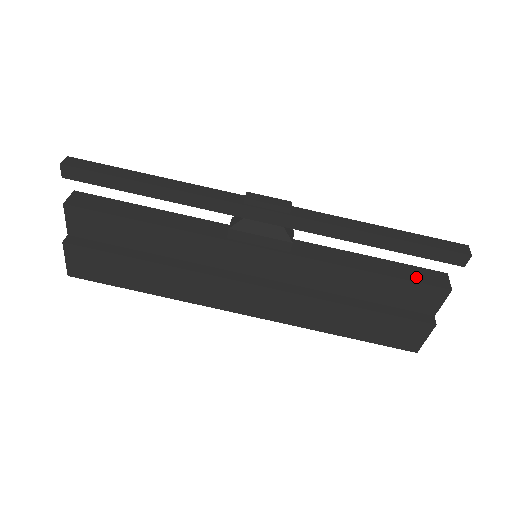
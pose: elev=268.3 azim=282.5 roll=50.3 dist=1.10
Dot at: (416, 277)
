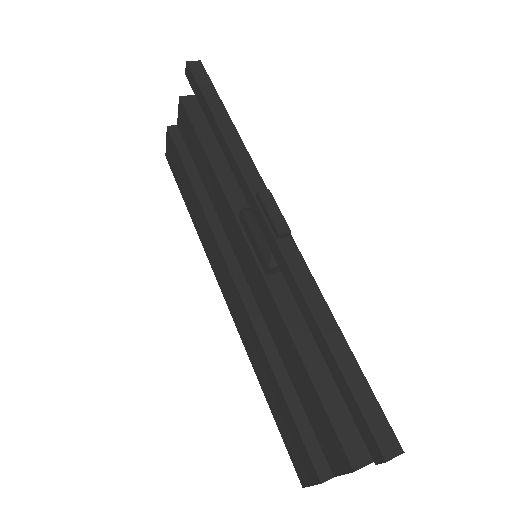
Dot at: (339, 419)
